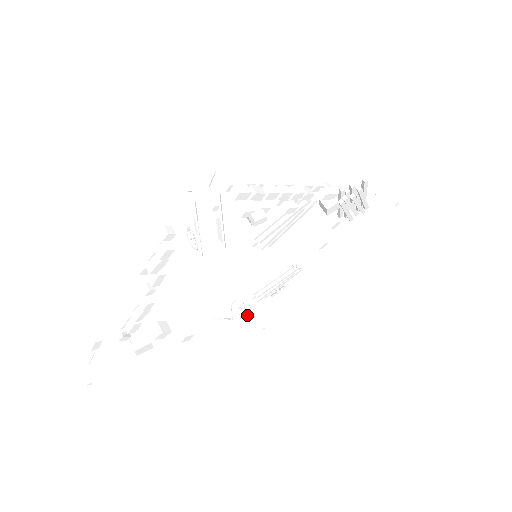
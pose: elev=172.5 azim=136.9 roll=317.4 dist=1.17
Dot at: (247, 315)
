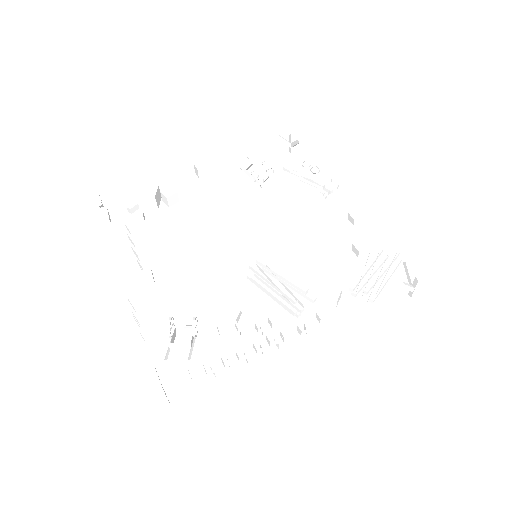
Dot at: occluded
